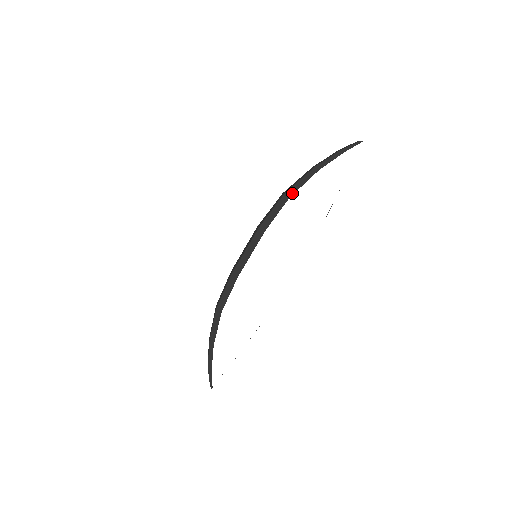
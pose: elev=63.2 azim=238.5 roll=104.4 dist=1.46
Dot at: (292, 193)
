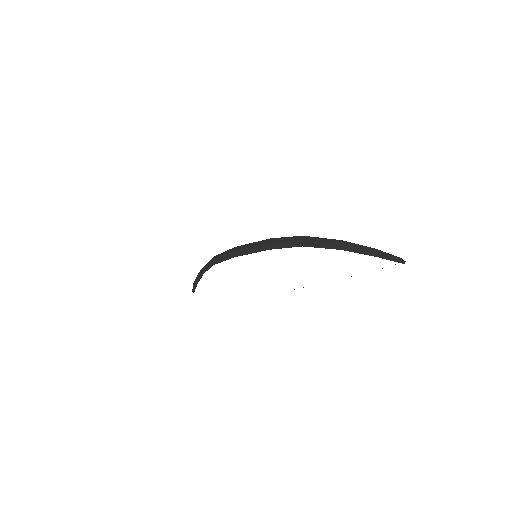
Dot at: (306, 245)
